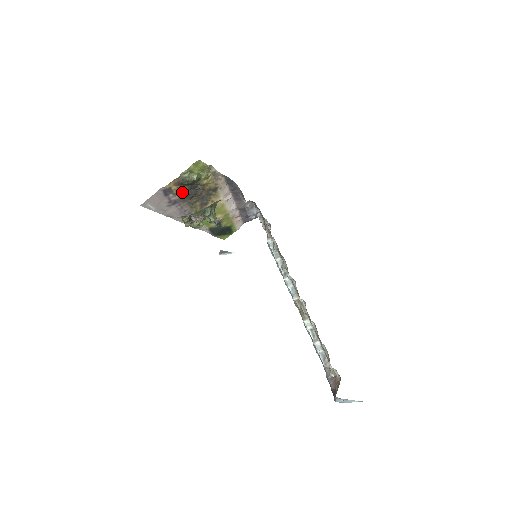
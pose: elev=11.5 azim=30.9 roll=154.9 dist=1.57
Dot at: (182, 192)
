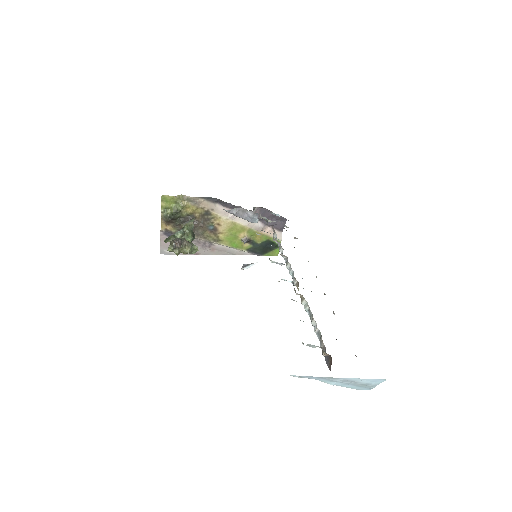
Dot at: (180, 228)
